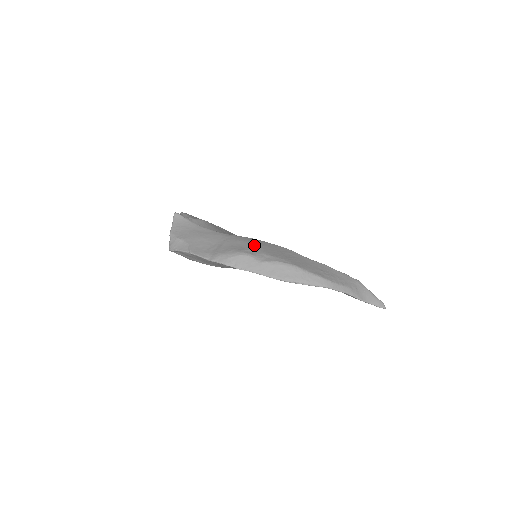
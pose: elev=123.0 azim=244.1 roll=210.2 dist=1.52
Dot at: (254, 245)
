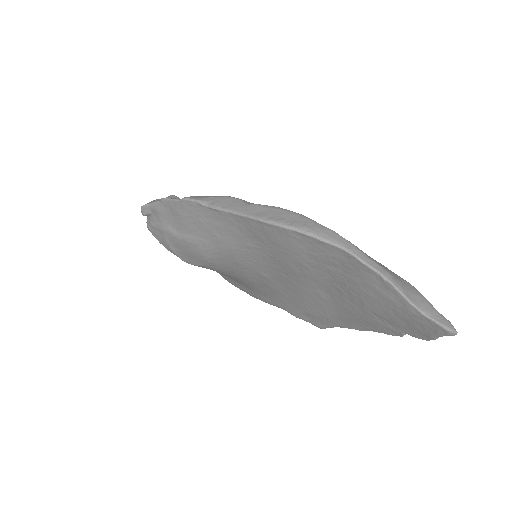
Dot at: occluded
